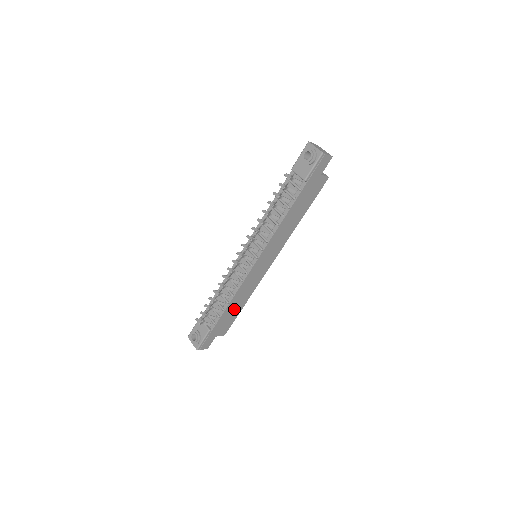
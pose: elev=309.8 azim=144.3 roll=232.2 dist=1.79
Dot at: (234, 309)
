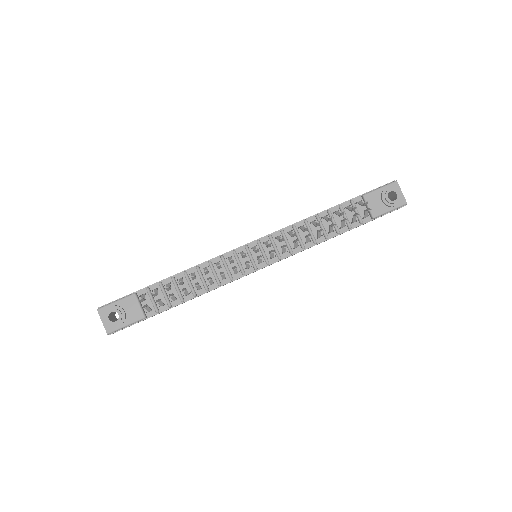
Dot at: occluded
